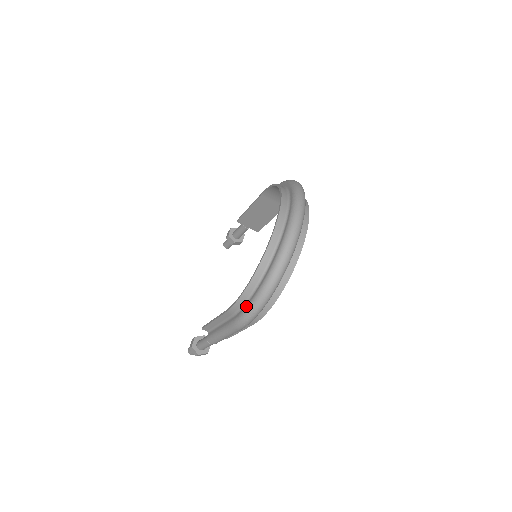
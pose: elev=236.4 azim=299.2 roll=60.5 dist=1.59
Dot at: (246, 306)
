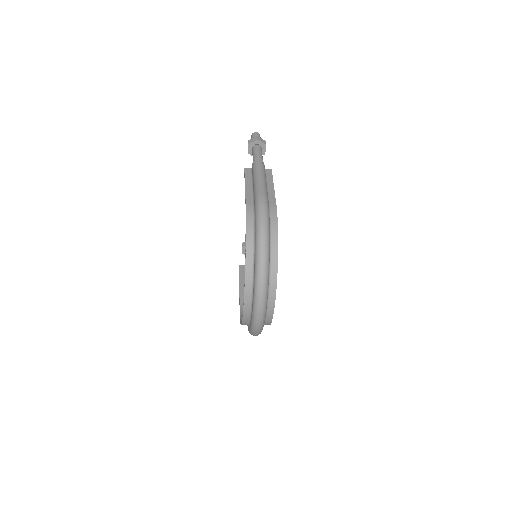
Dot at: occluded
